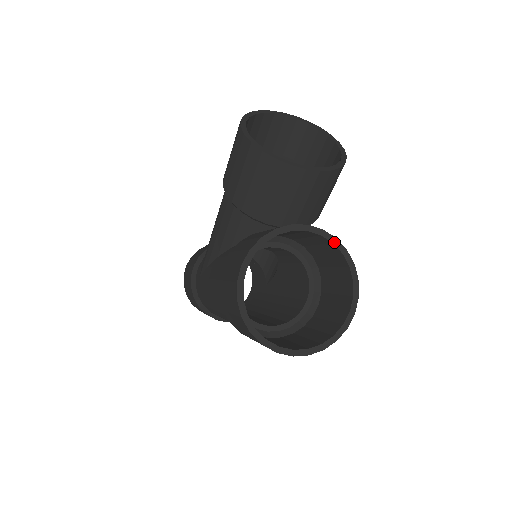
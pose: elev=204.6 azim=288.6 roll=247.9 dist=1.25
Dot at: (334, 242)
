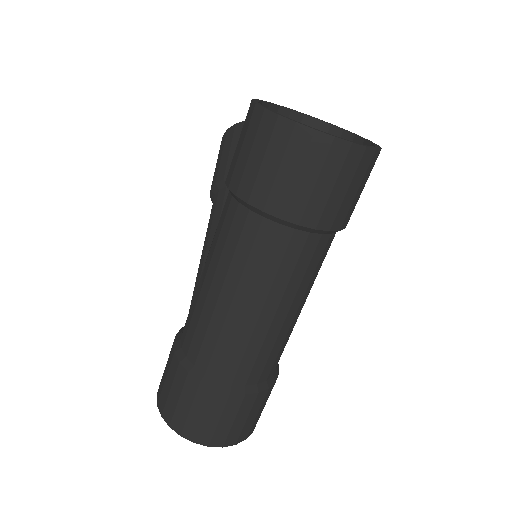
Dot at: (332, 124)
